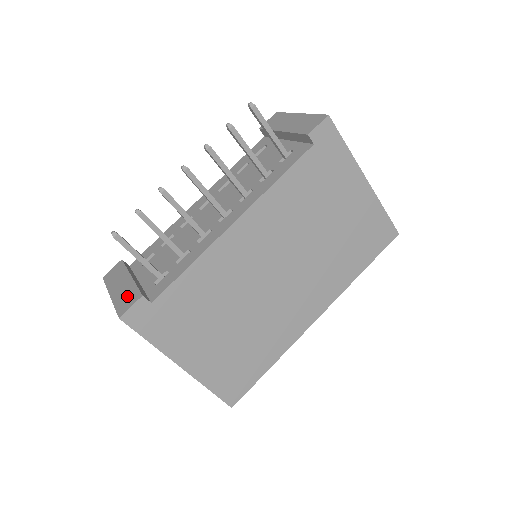
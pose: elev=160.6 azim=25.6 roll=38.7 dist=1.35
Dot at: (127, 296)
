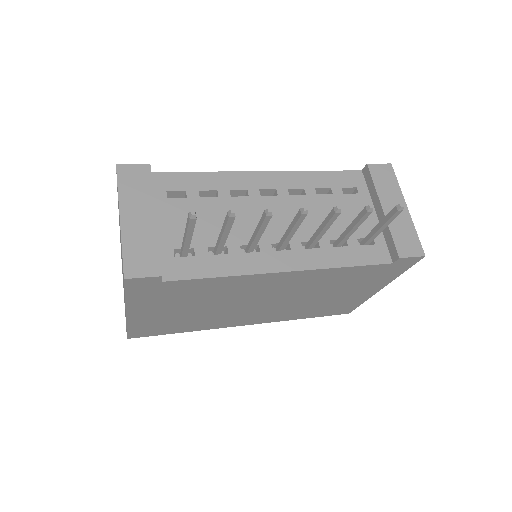
Dot at: (143, 251)
